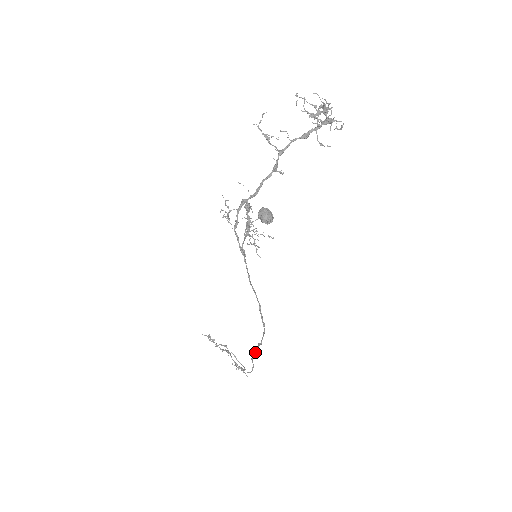
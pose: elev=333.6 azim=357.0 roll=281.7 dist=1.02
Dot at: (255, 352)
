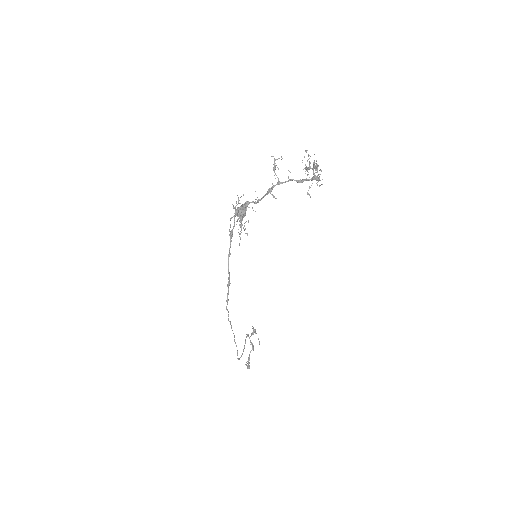
Dot at: occluded
